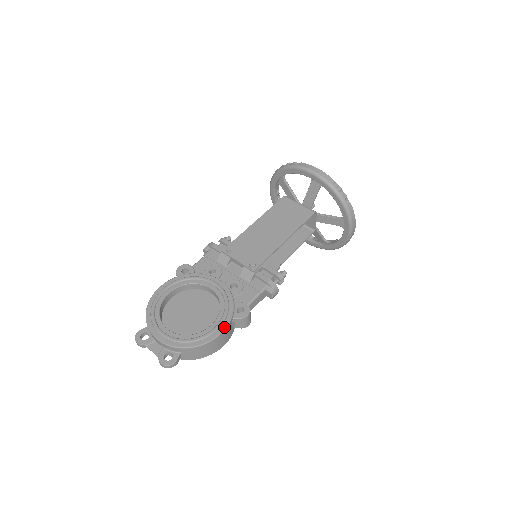
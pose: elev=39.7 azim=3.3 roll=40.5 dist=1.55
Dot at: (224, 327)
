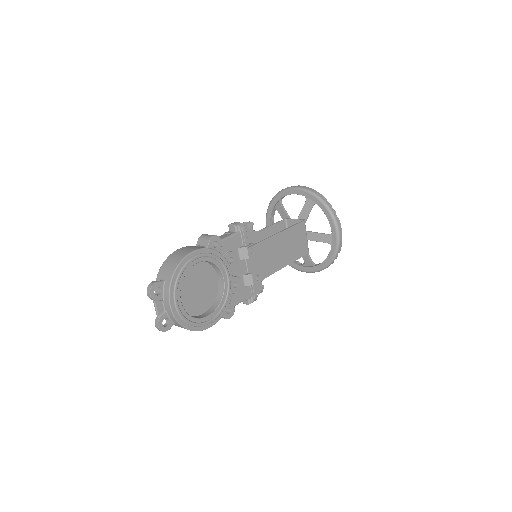
Dot at: (215, 323)
